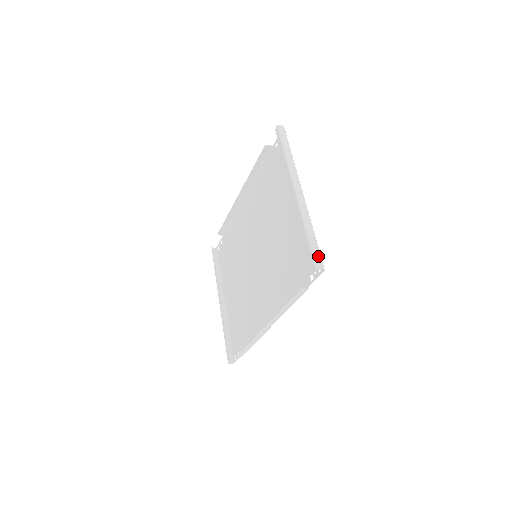
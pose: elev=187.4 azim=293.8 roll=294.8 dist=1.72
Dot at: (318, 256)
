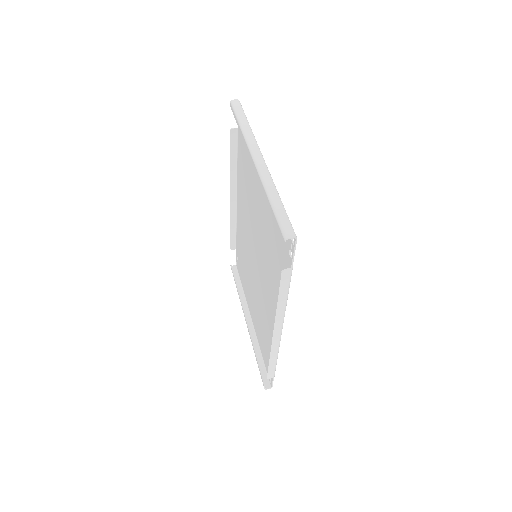
Dot at: (286, 224)
